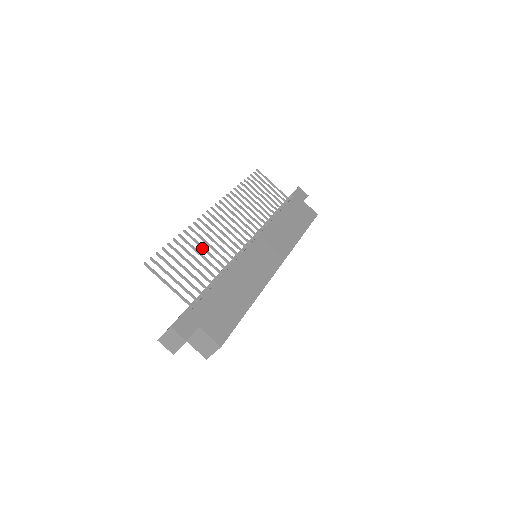
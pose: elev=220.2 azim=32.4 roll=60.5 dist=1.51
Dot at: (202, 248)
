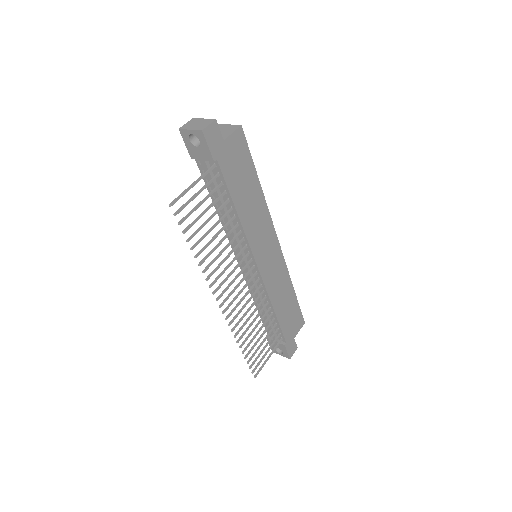
Dot at: (251, 325)
